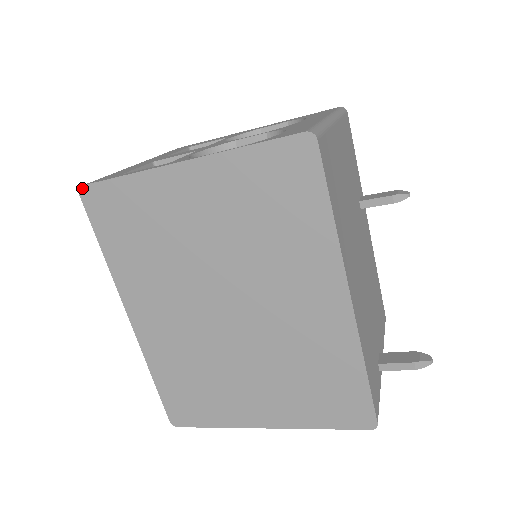
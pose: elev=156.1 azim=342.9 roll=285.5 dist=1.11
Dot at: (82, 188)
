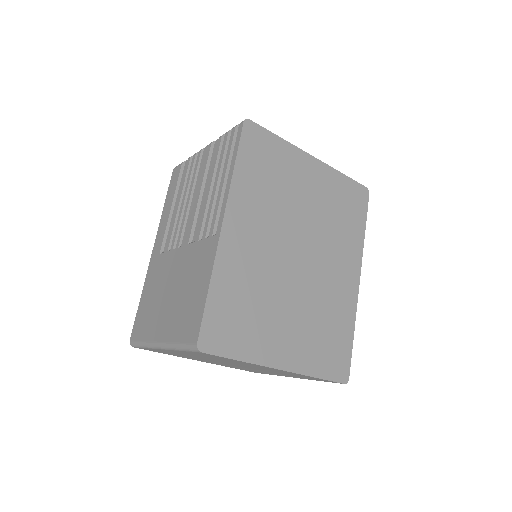
Dot at: (249, 120)
